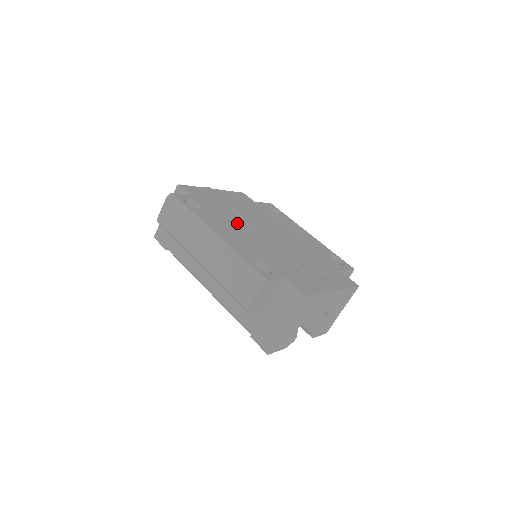
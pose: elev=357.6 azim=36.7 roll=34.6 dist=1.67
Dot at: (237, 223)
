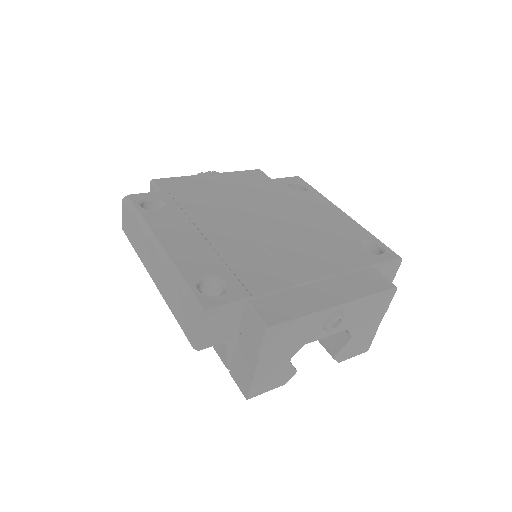
Dot at: (213, 220)
